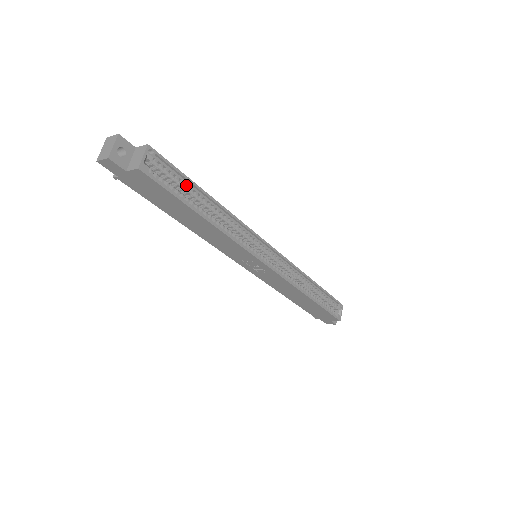
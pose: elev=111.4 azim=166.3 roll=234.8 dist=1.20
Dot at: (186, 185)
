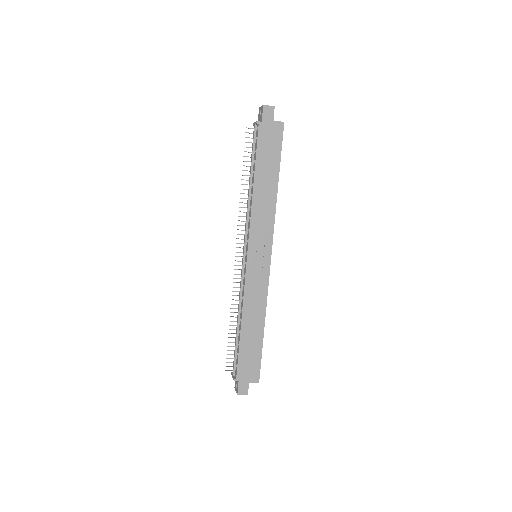
Dot at: occluded
